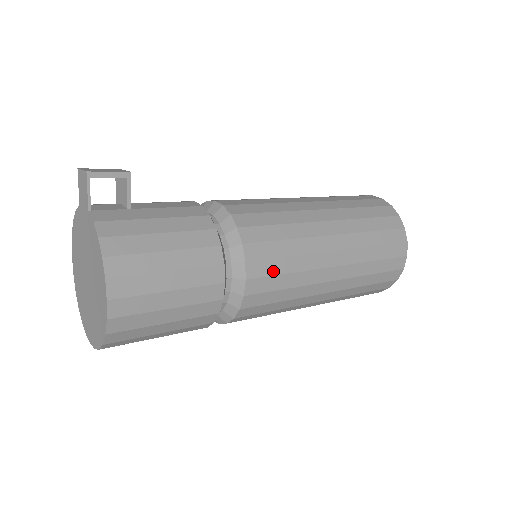
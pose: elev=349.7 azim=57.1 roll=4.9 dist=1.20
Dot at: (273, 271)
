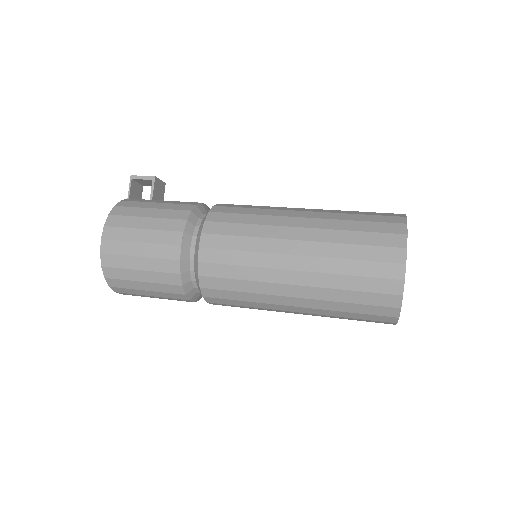
Dot at: (225, 245)
